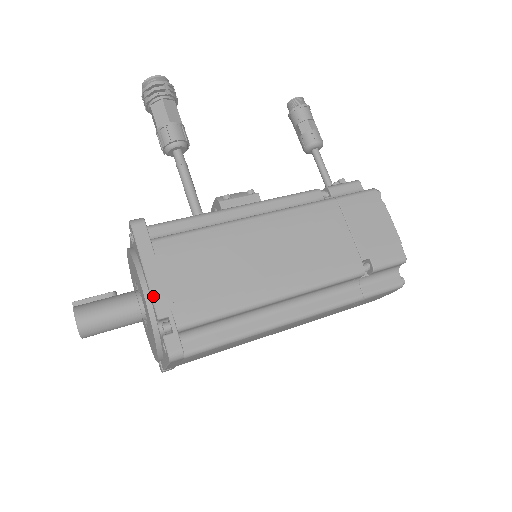
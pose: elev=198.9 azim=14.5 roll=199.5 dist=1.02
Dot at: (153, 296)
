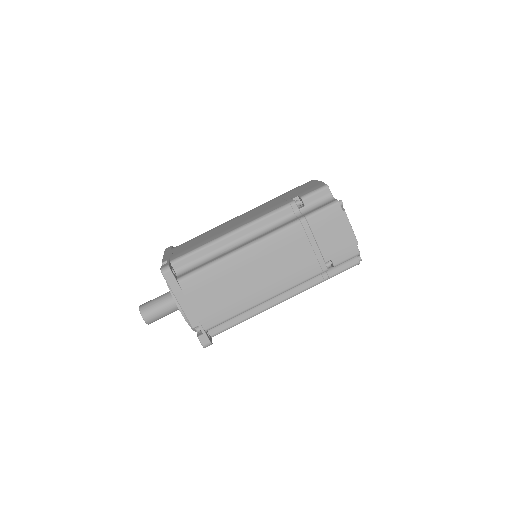
Dot at: (163, 259)
